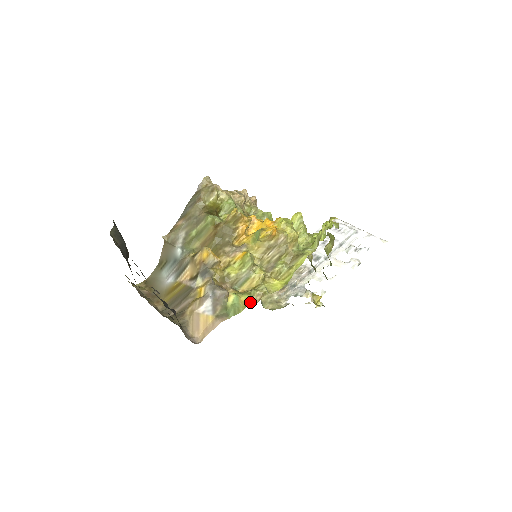
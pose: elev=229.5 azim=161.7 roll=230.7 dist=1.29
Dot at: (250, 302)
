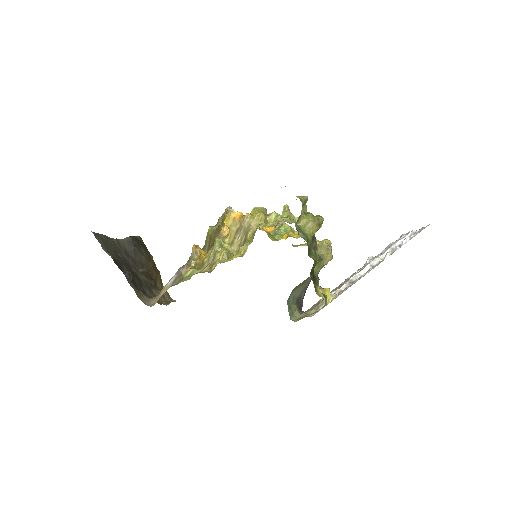
Dot at: (201, 272)
